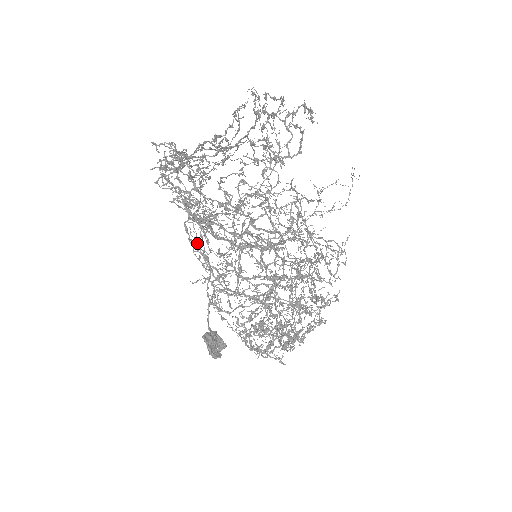
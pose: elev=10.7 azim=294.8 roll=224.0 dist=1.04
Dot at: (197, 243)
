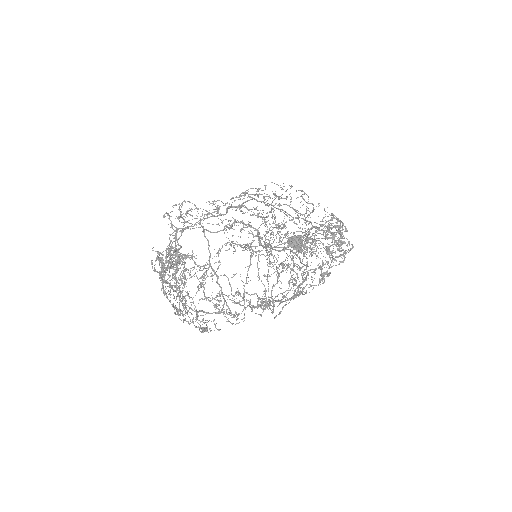
Dot at: (244, 213)
